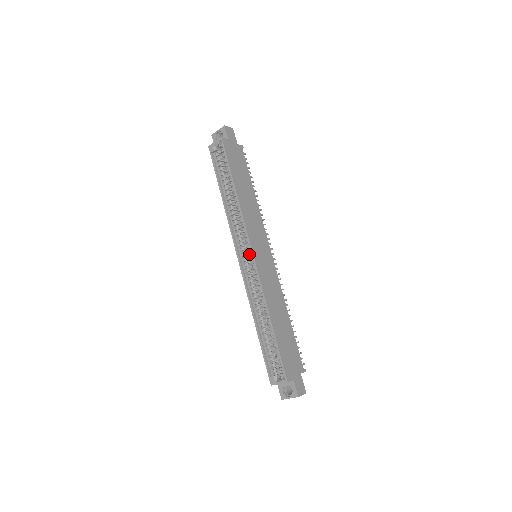
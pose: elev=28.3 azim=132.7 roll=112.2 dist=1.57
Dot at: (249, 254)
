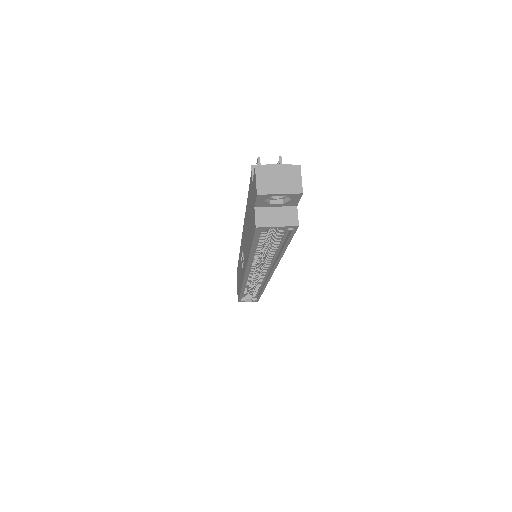
Dot at: (261, 273)
